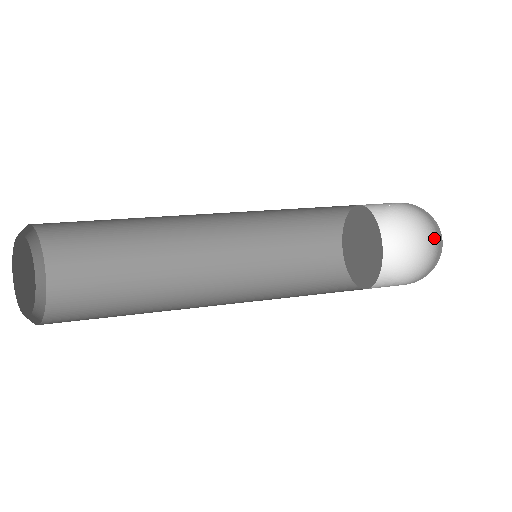
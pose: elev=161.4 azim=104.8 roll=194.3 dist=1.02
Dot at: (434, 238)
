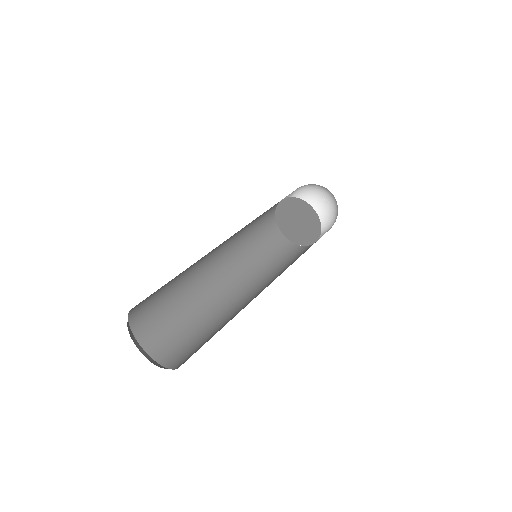
Dot at: (325, 199)
